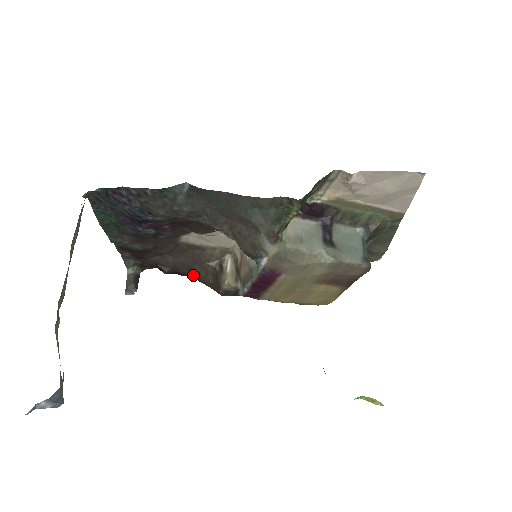
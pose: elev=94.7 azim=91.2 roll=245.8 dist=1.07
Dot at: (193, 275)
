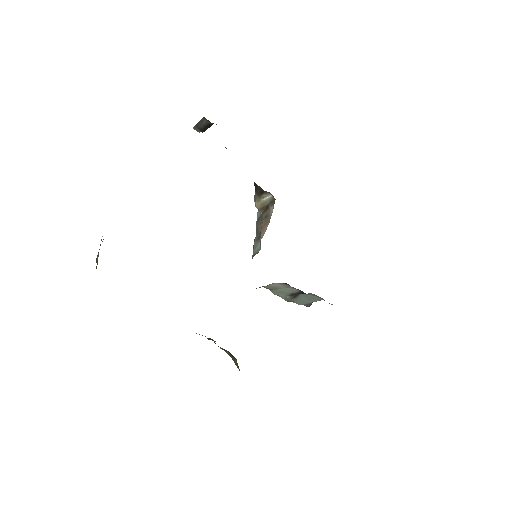
Dot at: occluded
